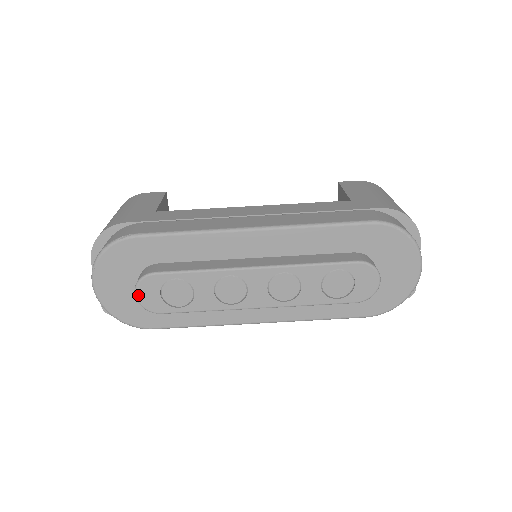
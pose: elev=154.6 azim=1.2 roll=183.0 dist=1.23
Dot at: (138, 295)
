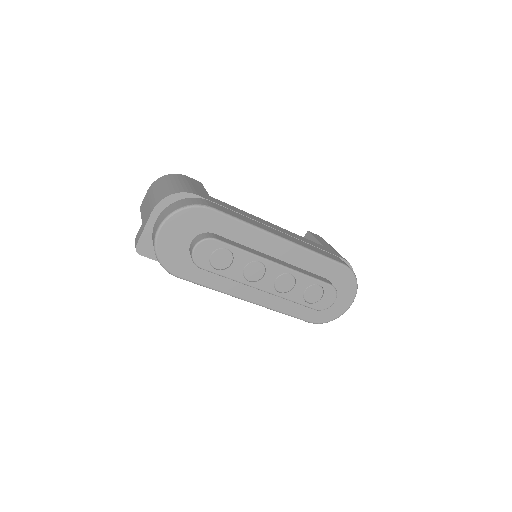
Dot at: (196, 249)
